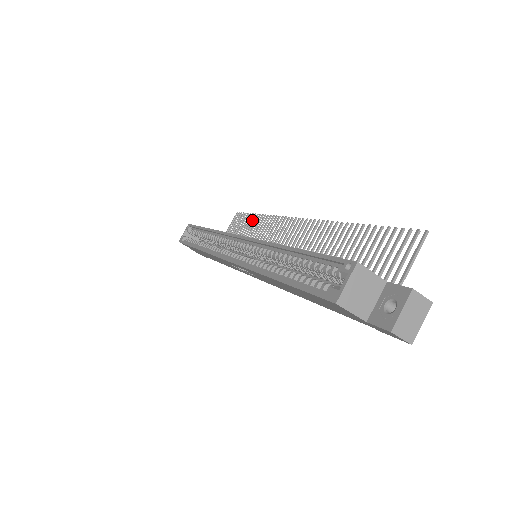
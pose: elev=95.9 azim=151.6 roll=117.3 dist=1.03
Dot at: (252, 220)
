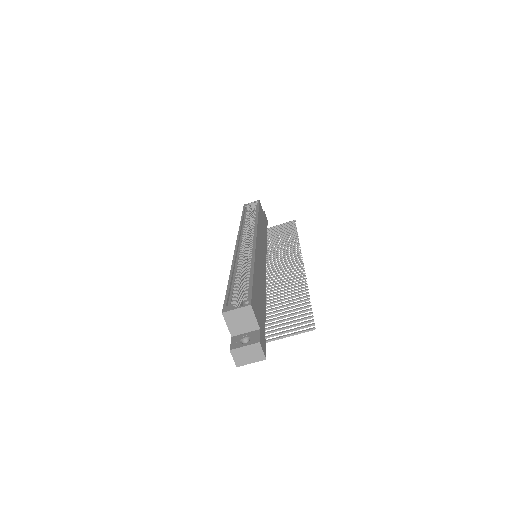
Dot at: (292, 234)
